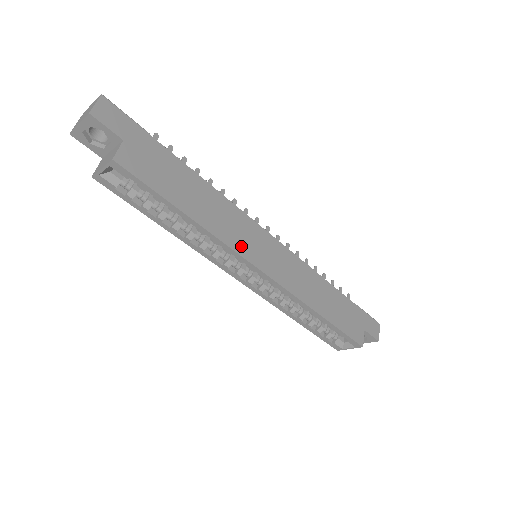
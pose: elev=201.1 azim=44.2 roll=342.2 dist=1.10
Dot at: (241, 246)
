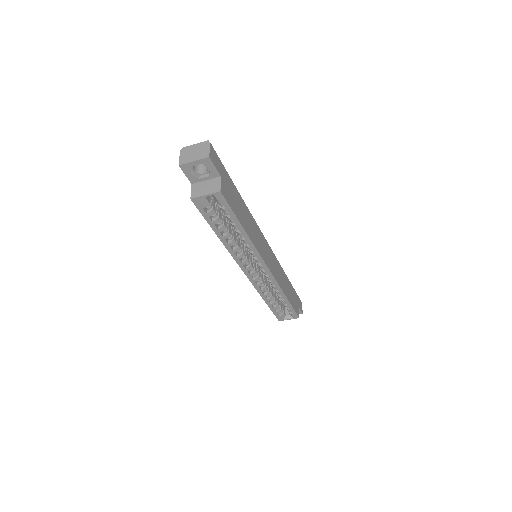
Dot at: (261, 250)
